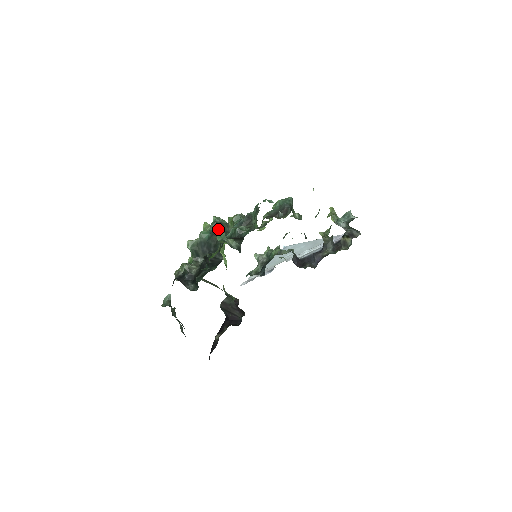
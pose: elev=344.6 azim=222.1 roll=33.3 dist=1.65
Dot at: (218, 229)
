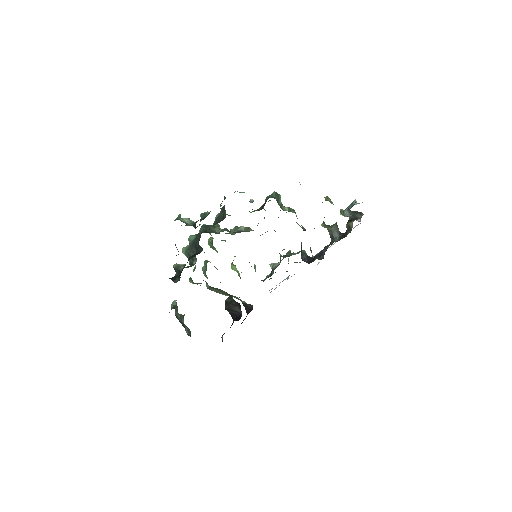
Dot at: occluded
